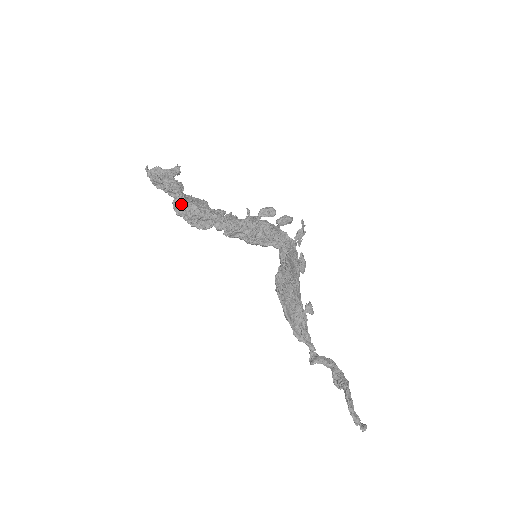
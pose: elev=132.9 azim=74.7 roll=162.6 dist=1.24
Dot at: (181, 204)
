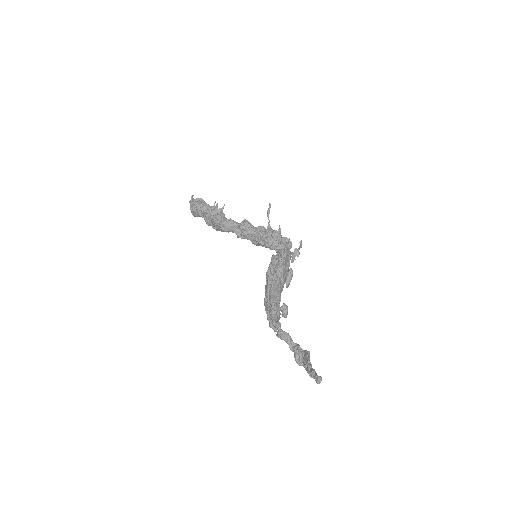
Dot at: (212, 211)
